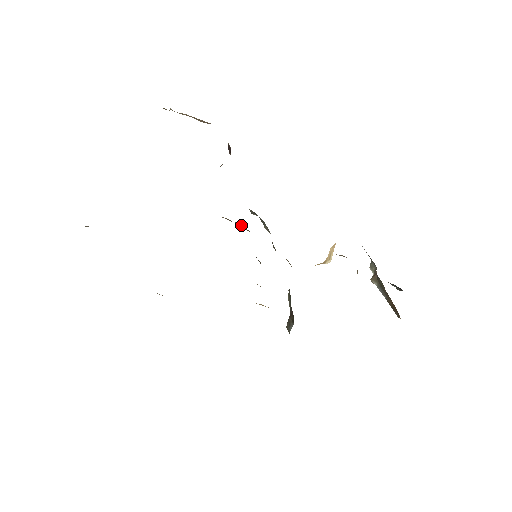
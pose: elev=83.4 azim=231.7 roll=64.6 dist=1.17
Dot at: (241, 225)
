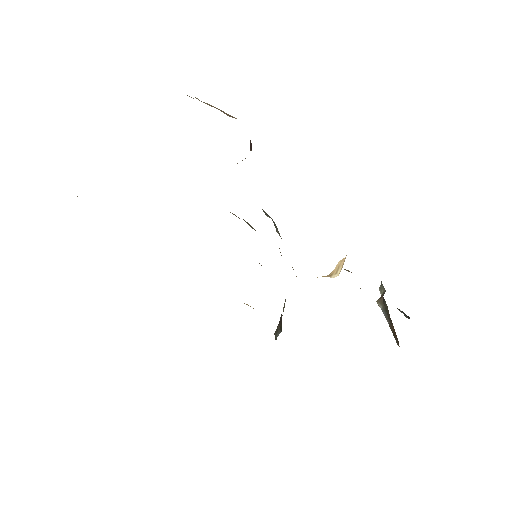
Dot at: occluded
